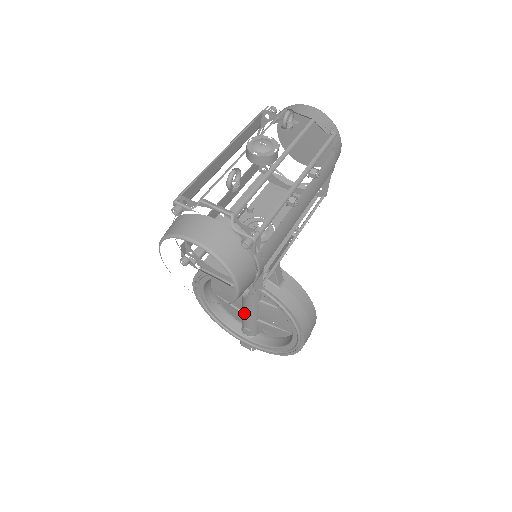
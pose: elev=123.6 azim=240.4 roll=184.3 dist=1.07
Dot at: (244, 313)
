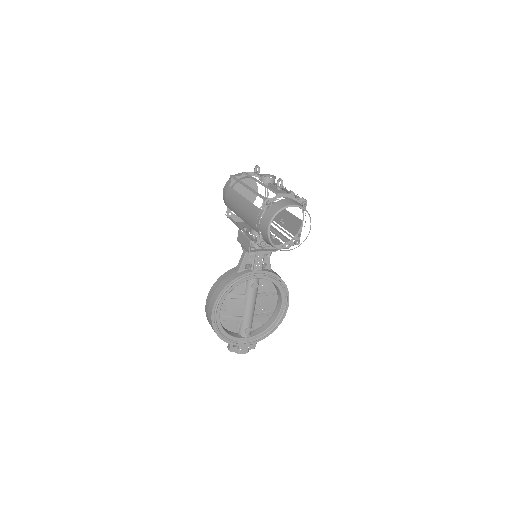
Dot at: (248, 312)
